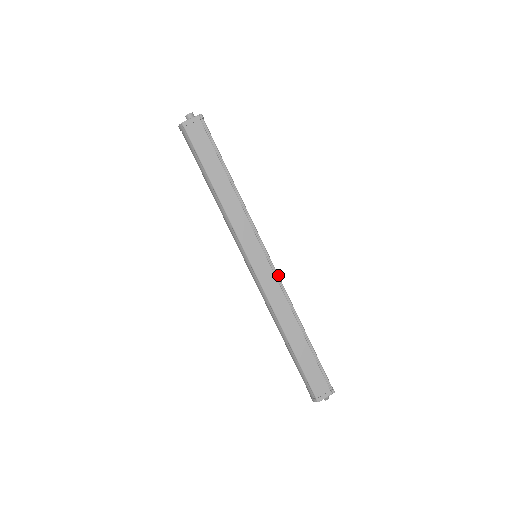
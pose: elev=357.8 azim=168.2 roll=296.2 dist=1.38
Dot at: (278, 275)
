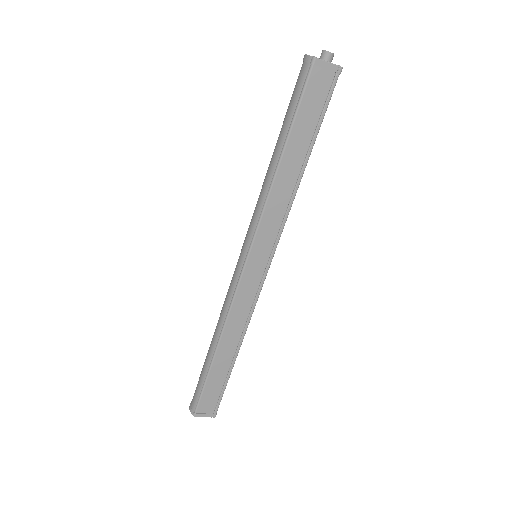
Dot at: occluded
